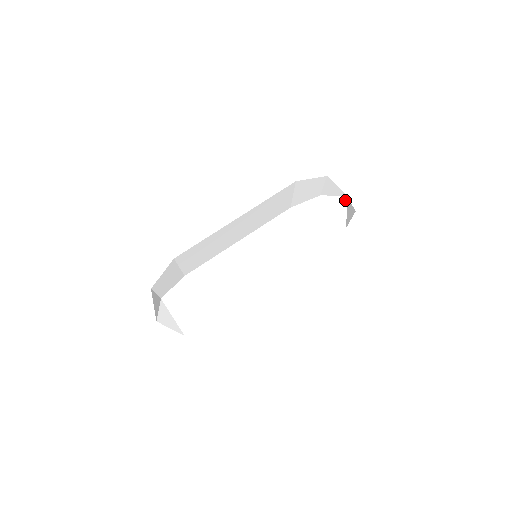
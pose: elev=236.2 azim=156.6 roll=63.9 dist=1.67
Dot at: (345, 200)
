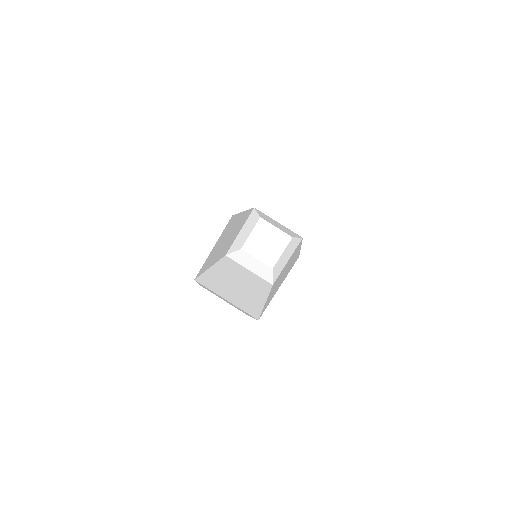
Dot at: (266, 245)
